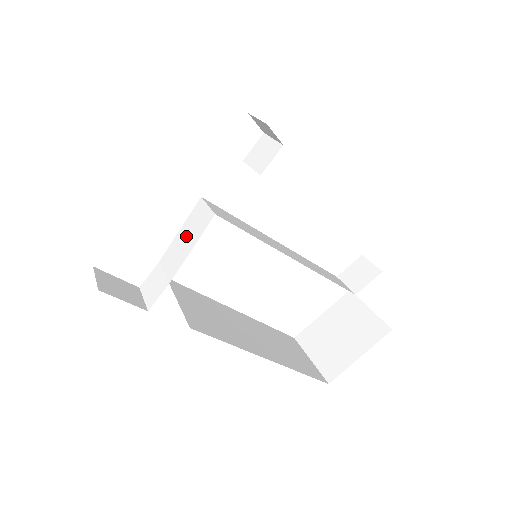
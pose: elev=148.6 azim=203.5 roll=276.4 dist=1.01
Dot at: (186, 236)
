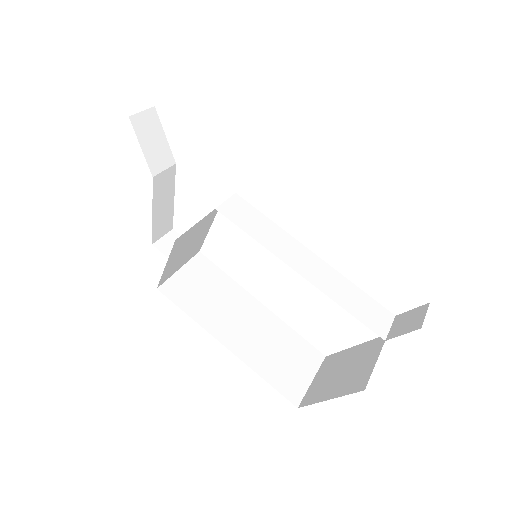
Dot at: occluded
